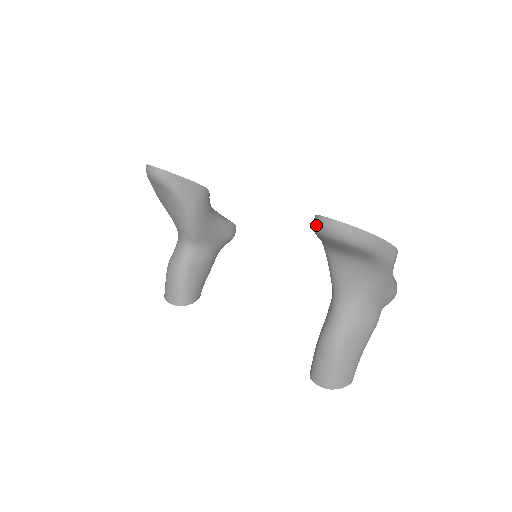
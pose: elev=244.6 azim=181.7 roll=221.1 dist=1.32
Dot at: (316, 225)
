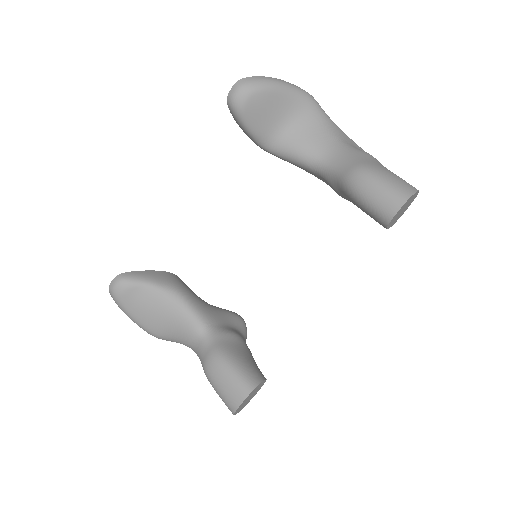
Dot at: (233, 103)
